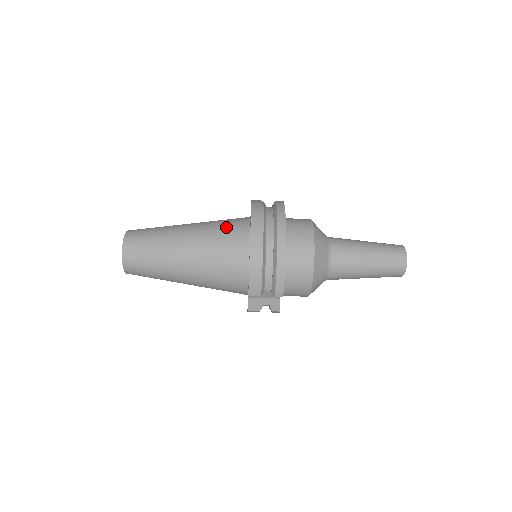
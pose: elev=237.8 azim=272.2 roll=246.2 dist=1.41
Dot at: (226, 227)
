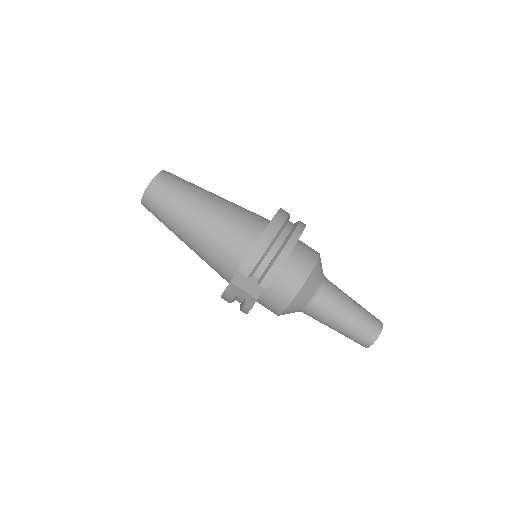
Dot at: (250, 212)
